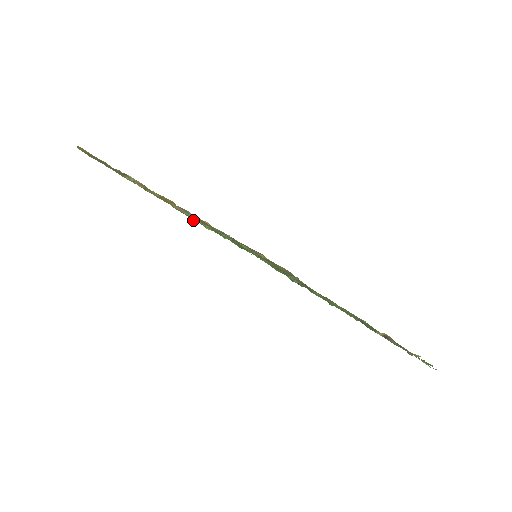
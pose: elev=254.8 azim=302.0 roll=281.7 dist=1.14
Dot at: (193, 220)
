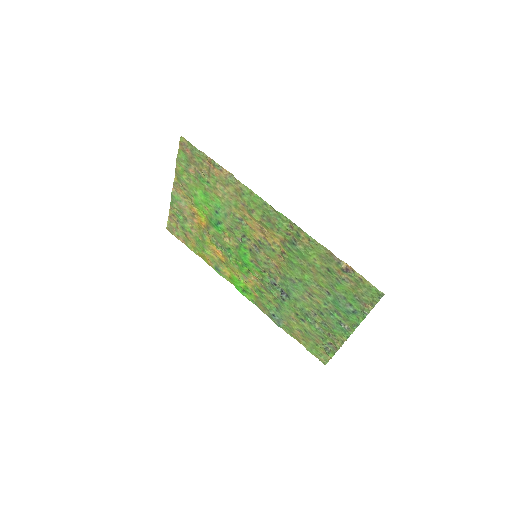
Dot at: (219, 226)
